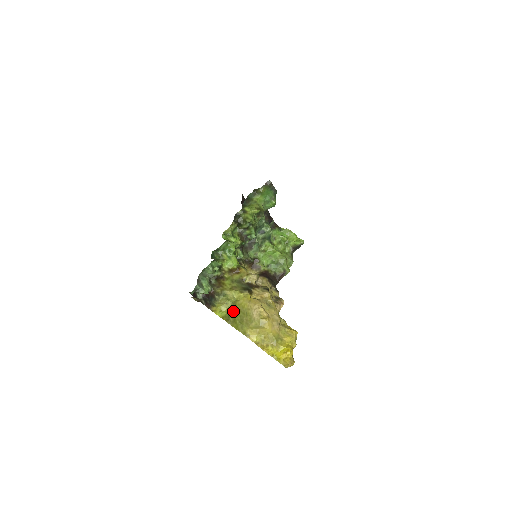
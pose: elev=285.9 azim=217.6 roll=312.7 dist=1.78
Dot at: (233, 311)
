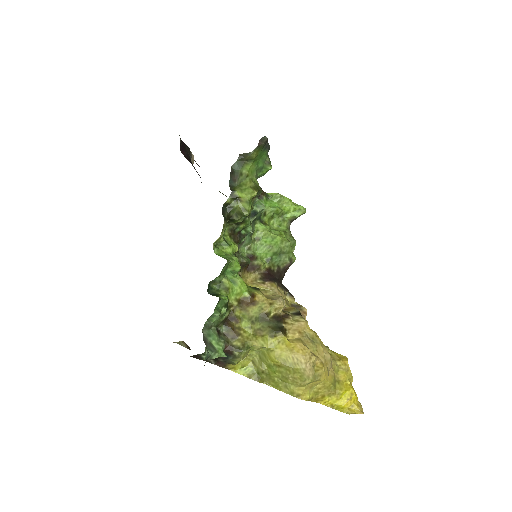
Dot at: (265, 365)
